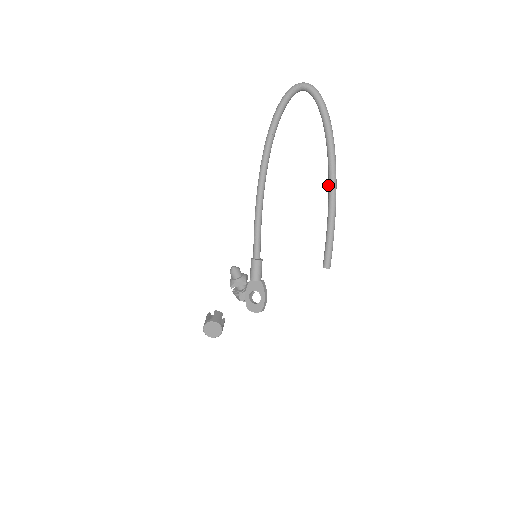
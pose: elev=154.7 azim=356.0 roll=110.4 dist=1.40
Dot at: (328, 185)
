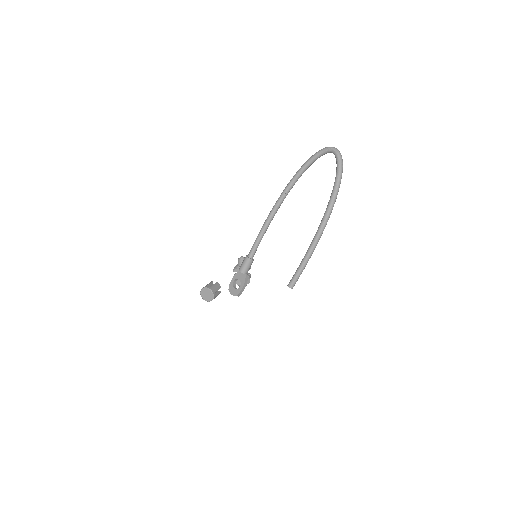
Dot at: occluded
